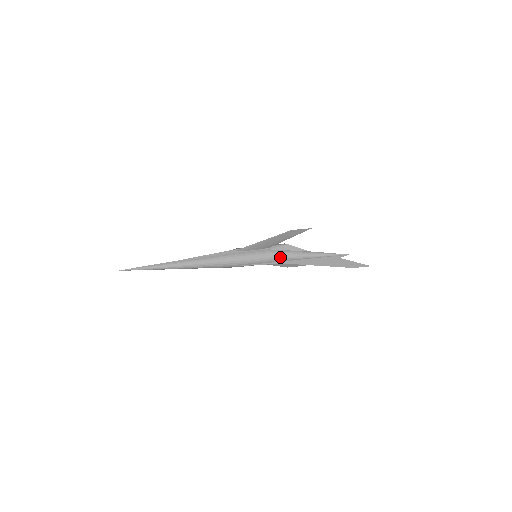
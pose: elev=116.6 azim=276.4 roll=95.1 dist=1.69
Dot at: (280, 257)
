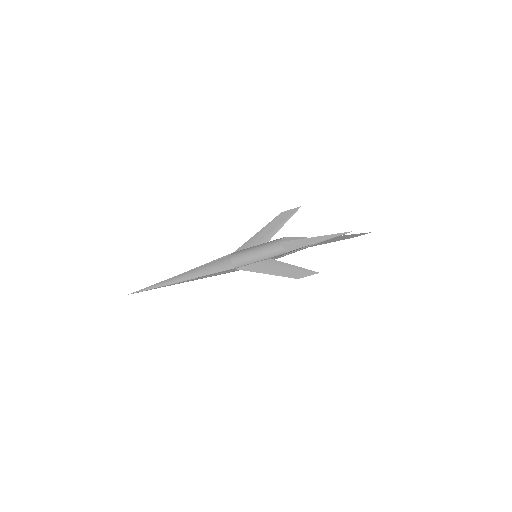
Dot at: (282, 256)
